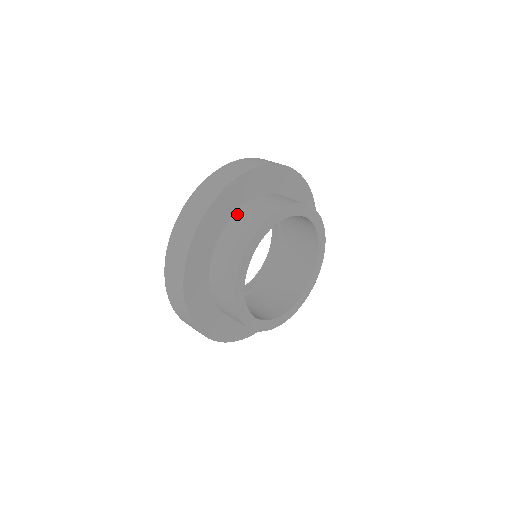
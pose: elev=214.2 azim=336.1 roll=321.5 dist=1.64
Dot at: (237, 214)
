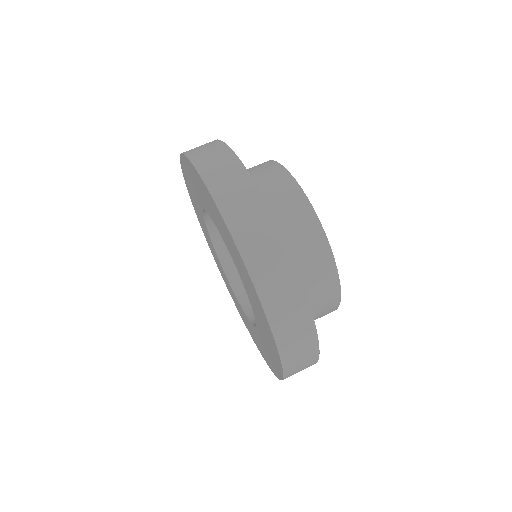
Dot at: occluded
